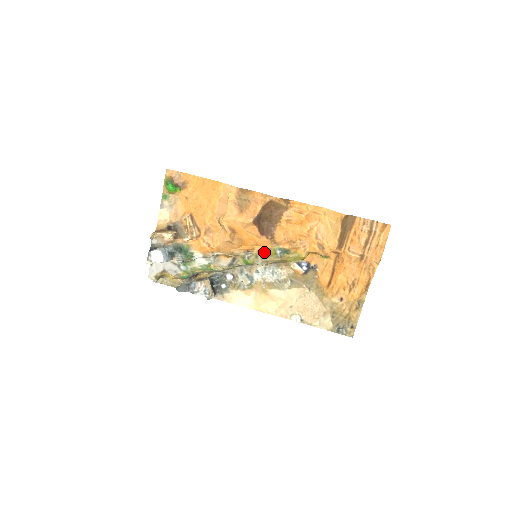
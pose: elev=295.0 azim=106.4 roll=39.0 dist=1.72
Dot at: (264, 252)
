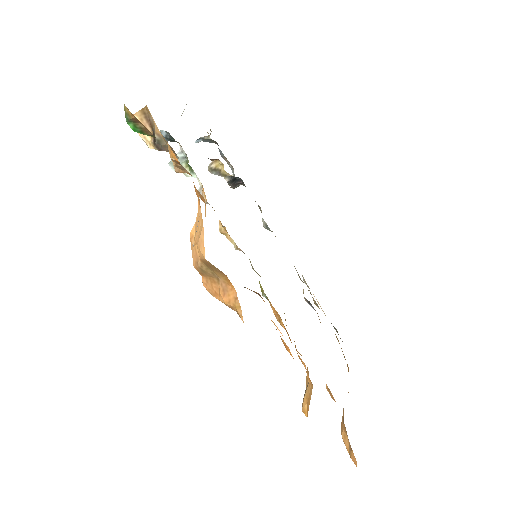
Dot at: occluded
